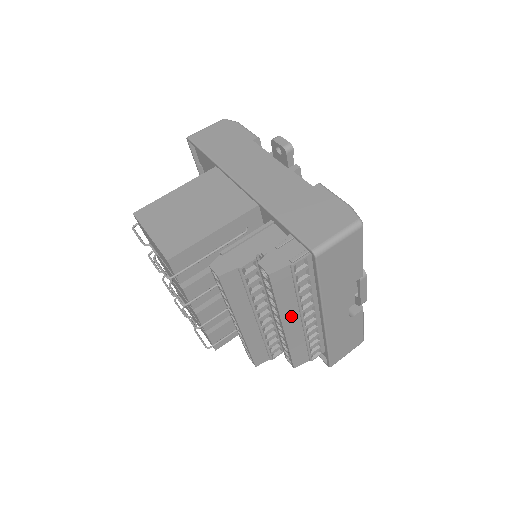
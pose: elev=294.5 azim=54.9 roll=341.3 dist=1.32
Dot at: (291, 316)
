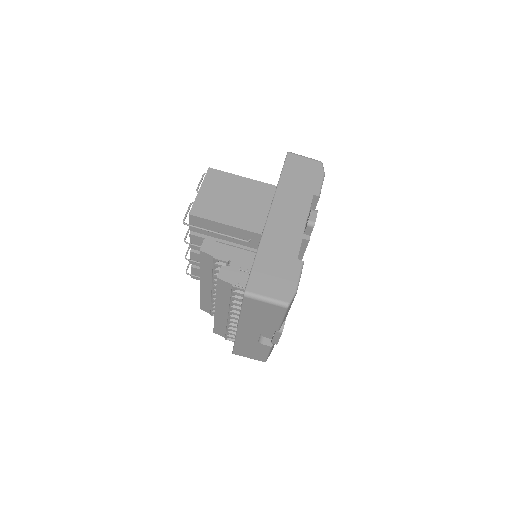
Dot at: (223, 307)
